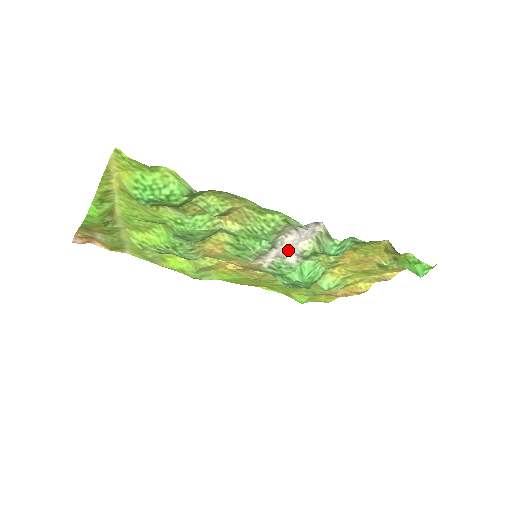
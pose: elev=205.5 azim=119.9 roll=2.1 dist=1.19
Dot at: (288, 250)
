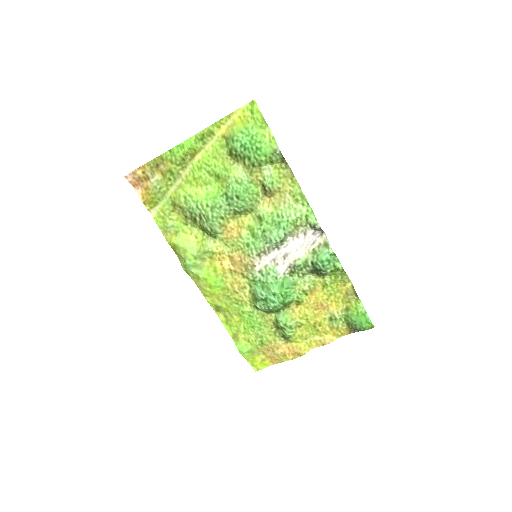
Dot at: (286, 256)
